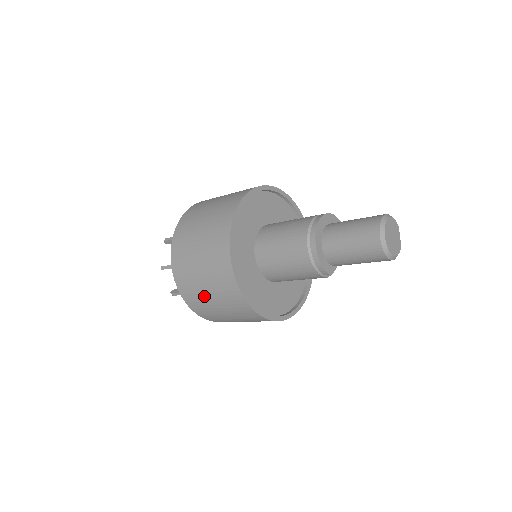
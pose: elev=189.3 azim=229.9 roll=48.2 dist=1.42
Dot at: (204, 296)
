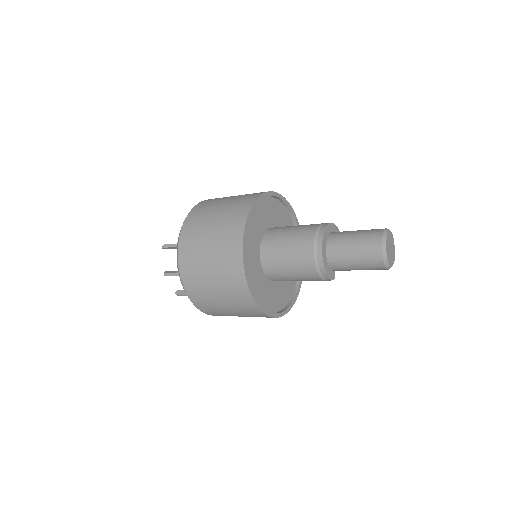
Dot at: (217, 305)
